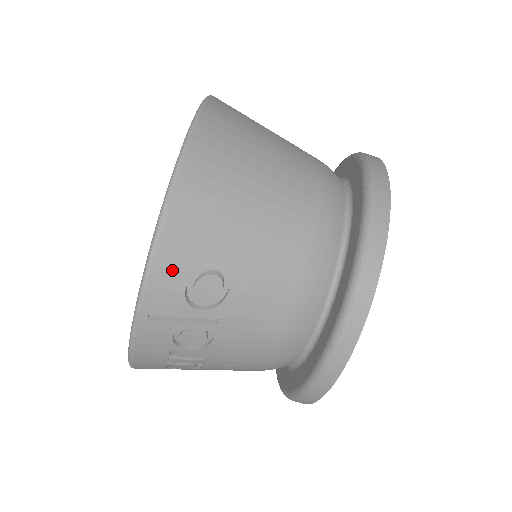
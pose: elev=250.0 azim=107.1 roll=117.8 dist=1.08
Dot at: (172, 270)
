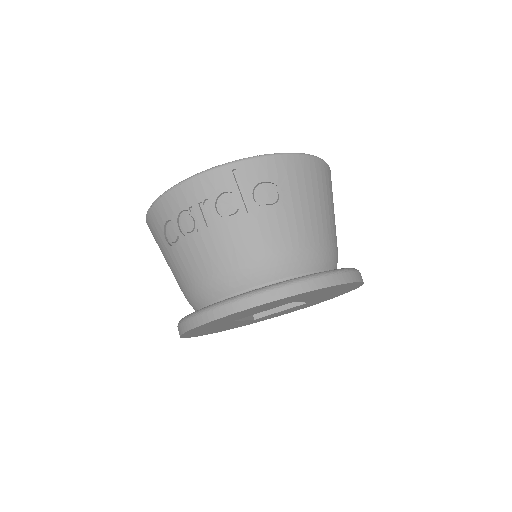
Dot at: (270, 169)
